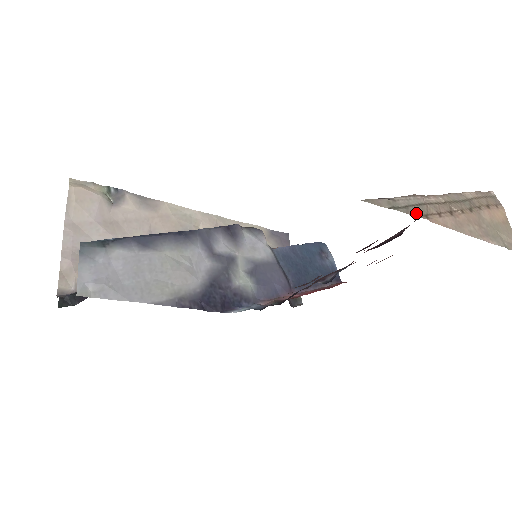
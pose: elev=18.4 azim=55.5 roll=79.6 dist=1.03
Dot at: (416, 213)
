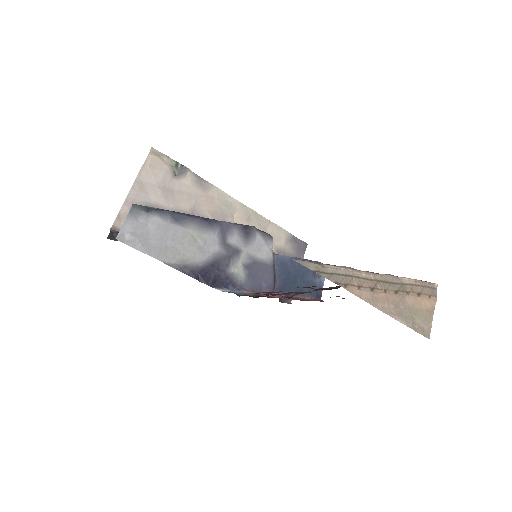
Dot at: (337, 280)
